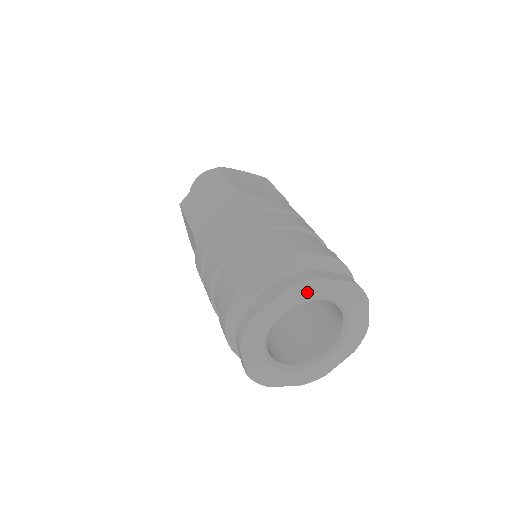
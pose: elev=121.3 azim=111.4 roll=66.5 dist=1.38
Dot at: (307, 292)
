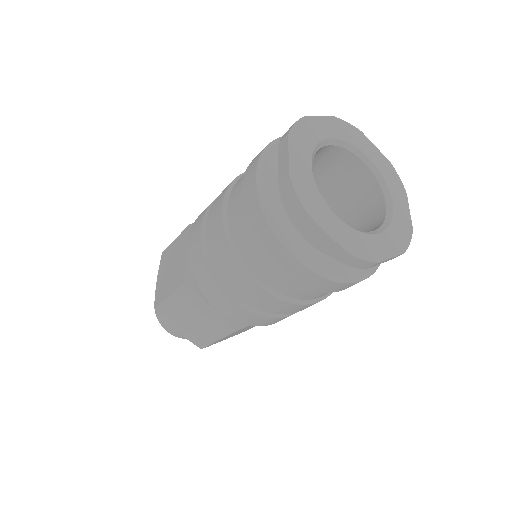
Dot at: (308, 134)
